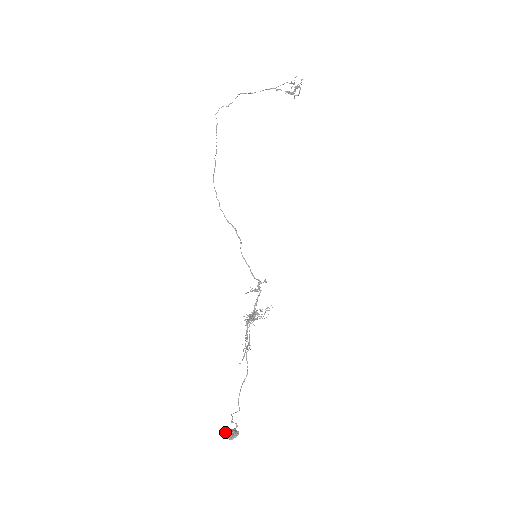
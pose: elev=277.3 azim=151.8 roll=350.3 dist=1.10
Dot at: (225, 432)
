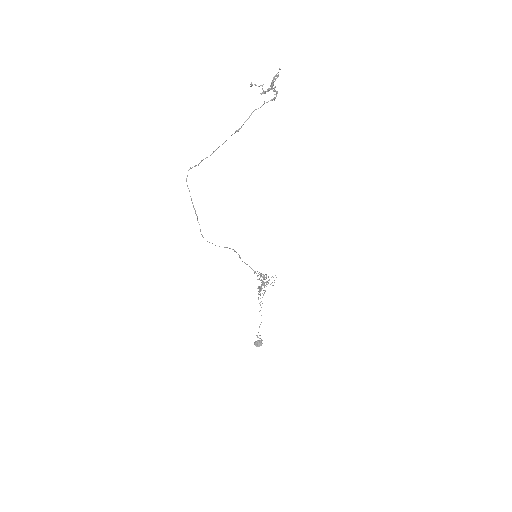
Dot at: (254, 343)
